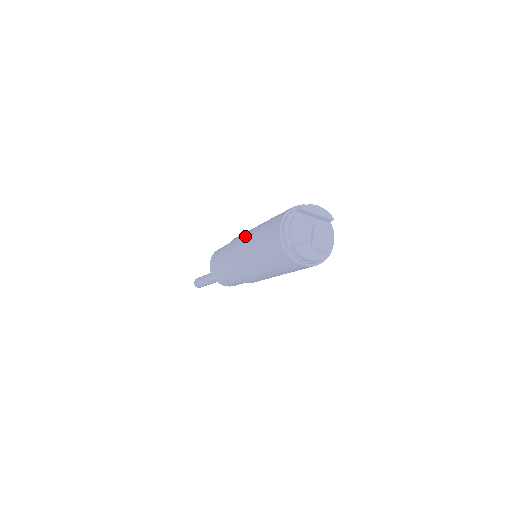
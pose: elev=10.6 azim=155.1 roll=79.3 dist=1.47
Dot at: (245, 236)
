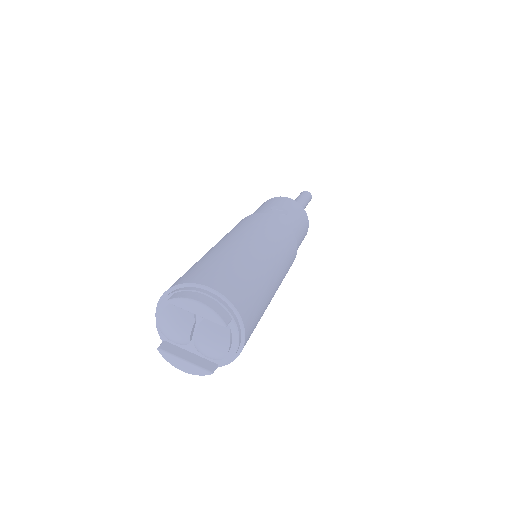
Dot at: occluded
